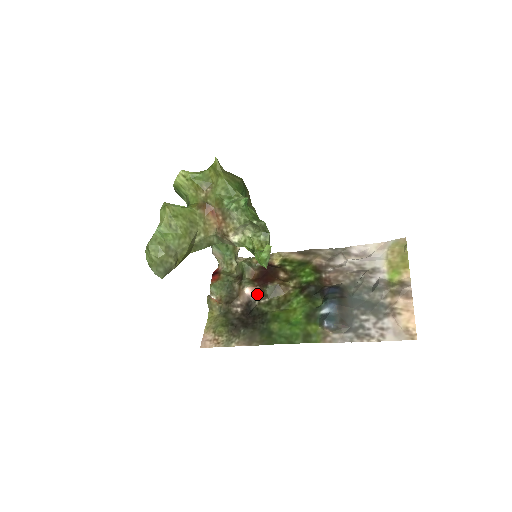
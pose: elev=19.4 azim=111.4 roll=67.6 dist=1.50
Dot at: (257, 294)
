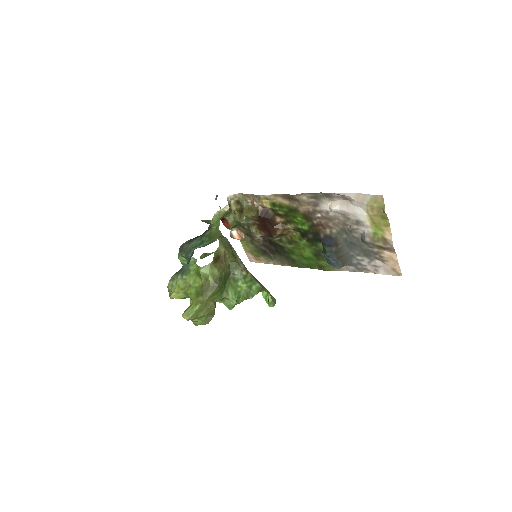
Dot at: occluded
